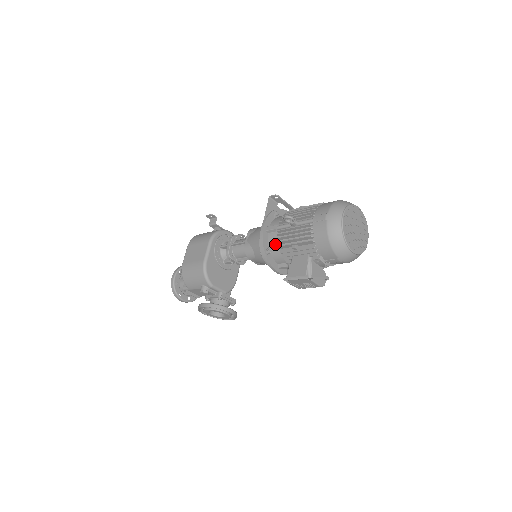
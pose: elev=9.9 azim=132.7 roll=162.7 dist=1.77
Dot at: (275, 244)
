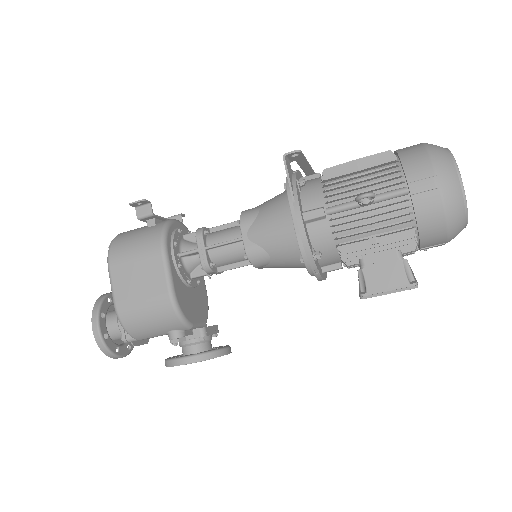
Dot at: (326, 240)
